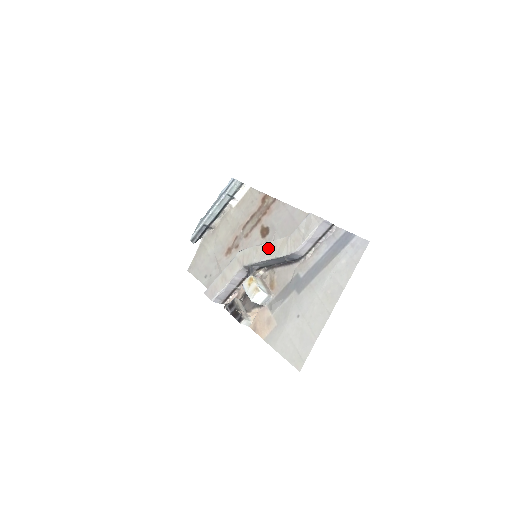
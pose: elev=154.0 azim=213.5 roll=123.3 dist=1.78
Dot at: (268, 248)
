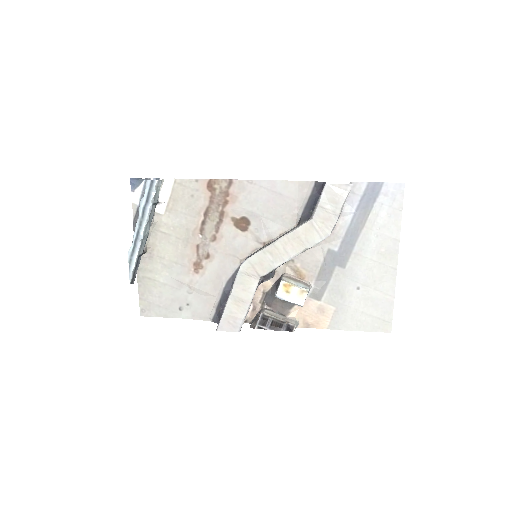
Dot at: (288, 244)
